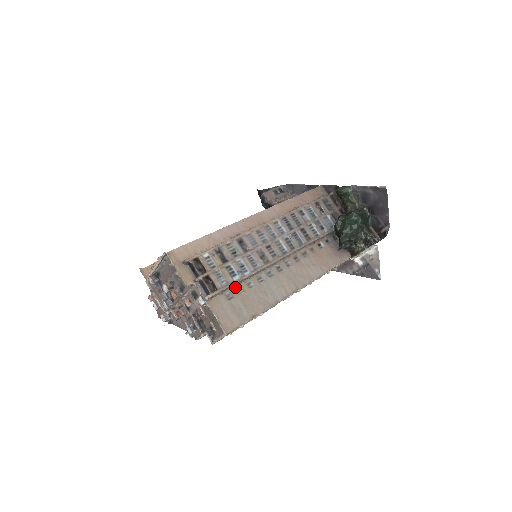
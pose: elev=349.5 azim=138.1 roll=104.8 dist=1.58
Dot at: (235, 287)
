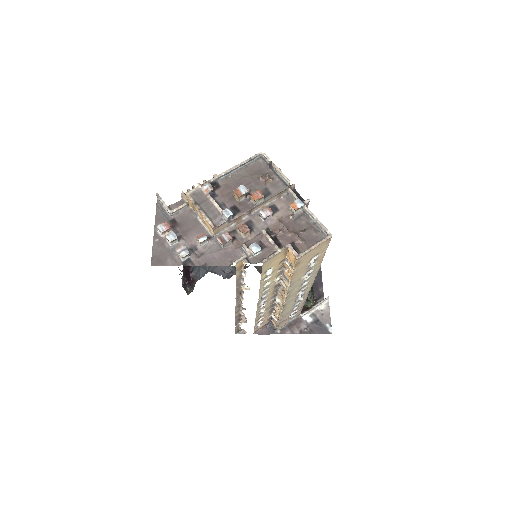
Dot at: occluded
